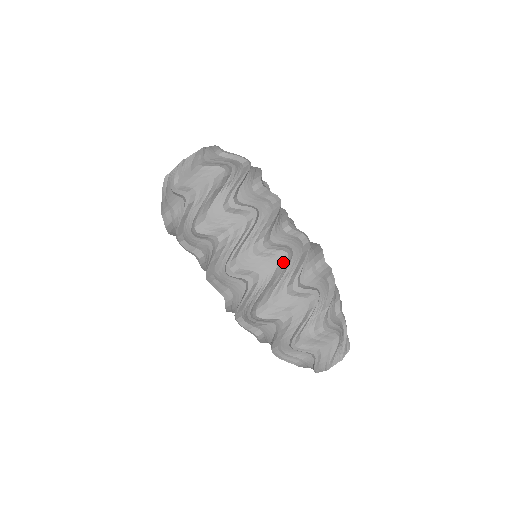
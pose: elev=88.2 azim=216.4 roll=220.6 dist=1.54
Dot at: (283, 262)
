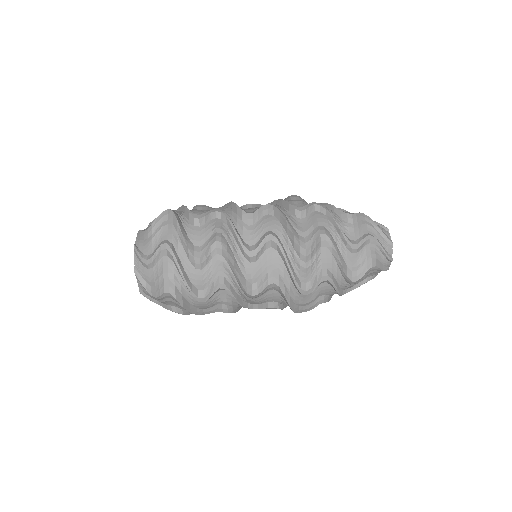
Dot at: (272, 209)
